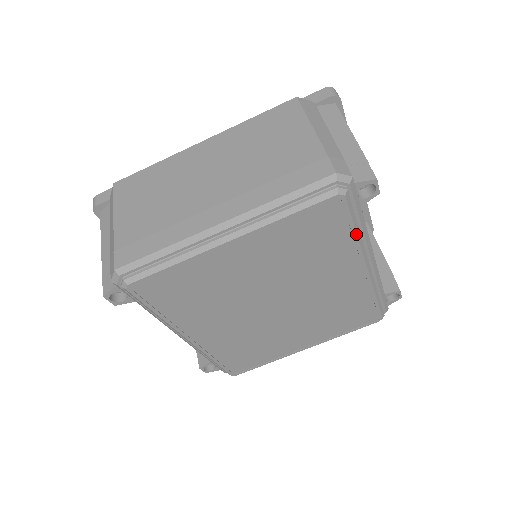
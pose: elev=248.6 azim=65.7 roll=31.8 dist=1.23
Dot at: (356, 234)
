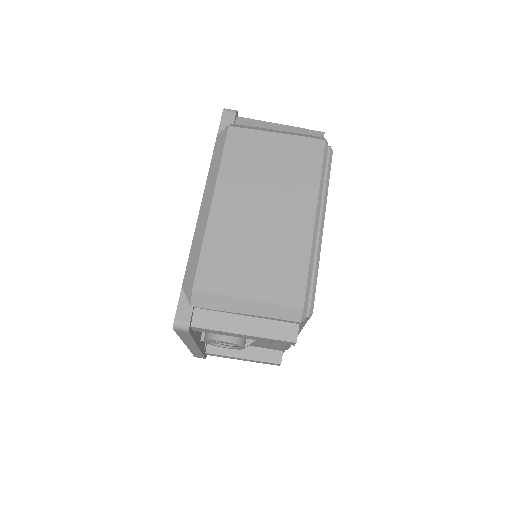
Dot at: occluded
